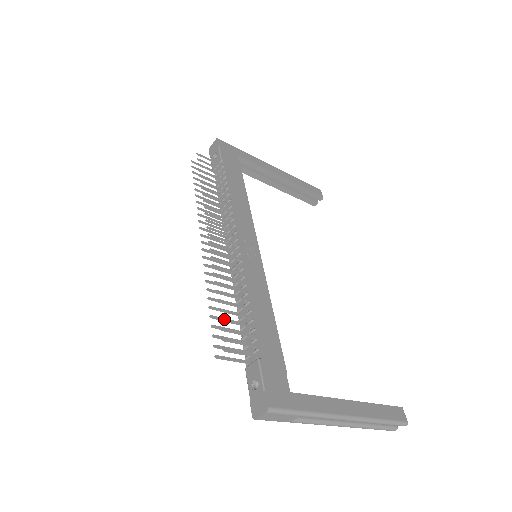
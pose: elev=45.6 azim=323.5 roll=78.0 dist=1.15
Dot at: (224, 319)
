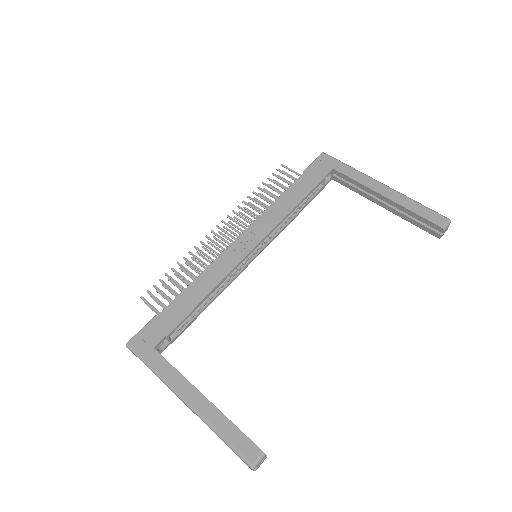
Dot at: (163, 281)
